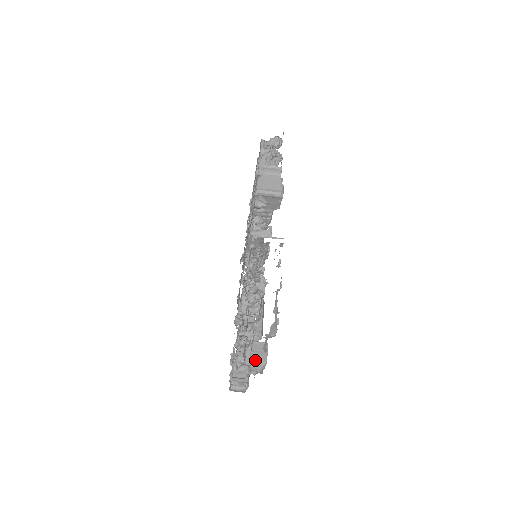
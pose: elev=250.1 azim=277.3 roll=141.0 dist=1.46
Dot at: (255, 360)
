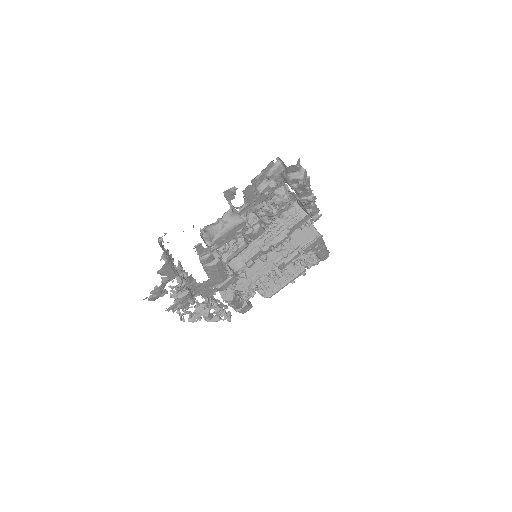
Dot at: occluded
